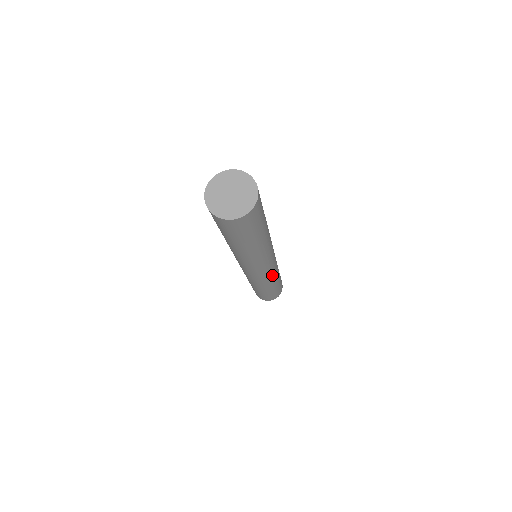
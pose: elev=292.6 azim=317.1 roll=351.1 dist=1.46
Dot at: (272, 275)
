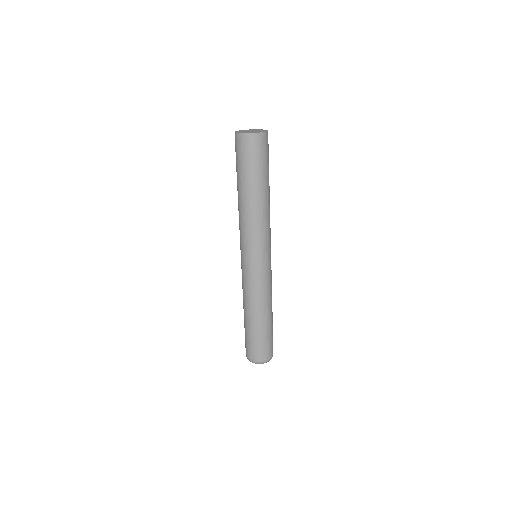
Dot at: occluded
